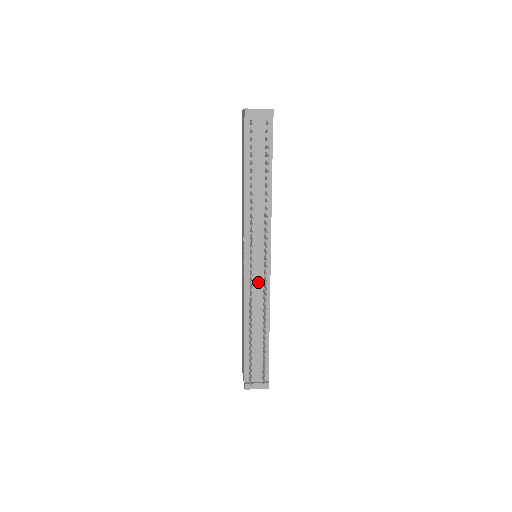
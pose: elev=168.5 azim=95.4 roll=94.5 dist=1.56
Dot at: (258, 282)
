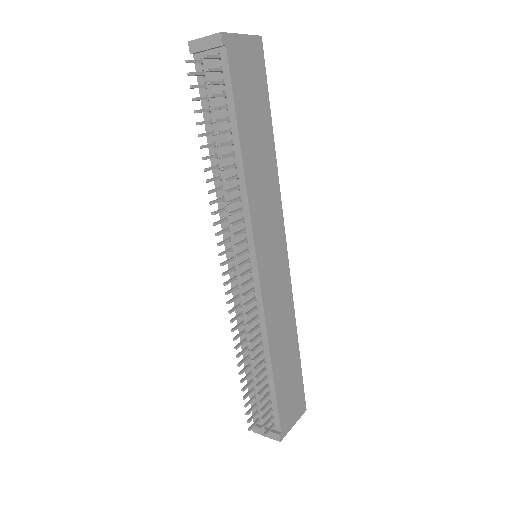
Dot at: occluded
